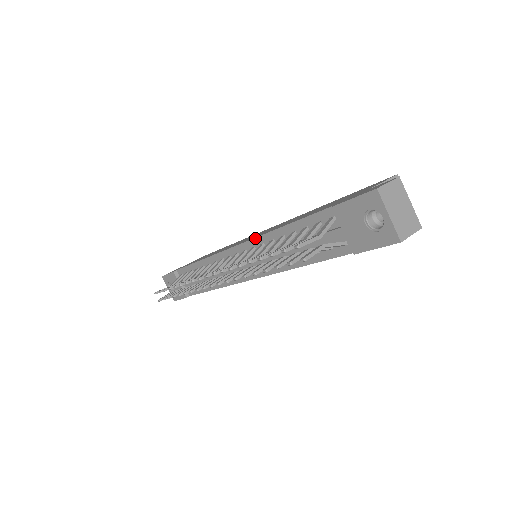
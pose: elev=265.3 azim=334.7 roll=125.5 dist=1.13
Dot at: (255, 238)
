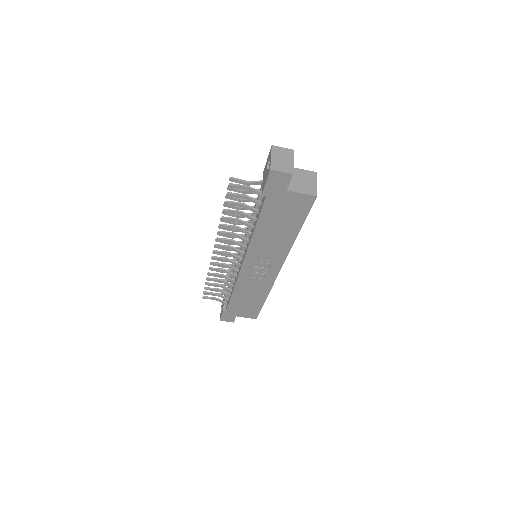
Dot at: occluded
